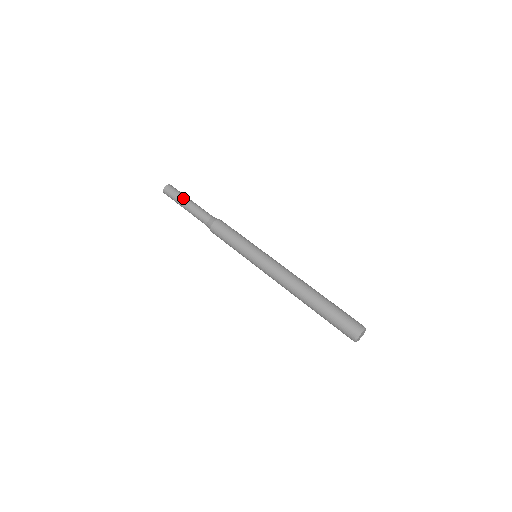
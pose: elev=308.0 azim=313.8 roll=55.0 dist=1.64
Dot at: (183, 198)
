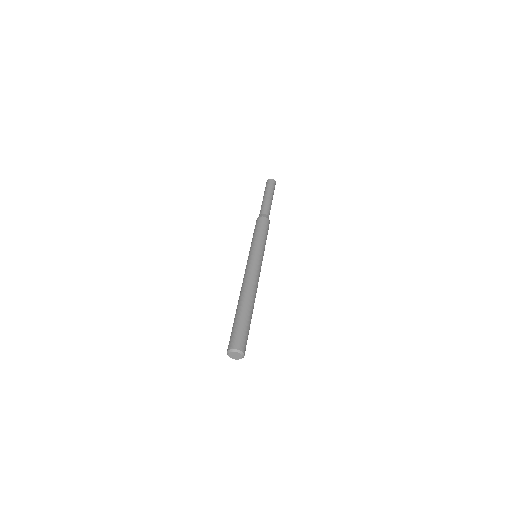
Dot at: (273, 194)
